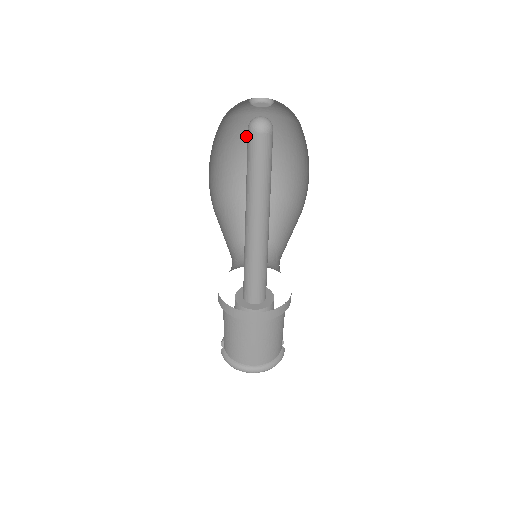
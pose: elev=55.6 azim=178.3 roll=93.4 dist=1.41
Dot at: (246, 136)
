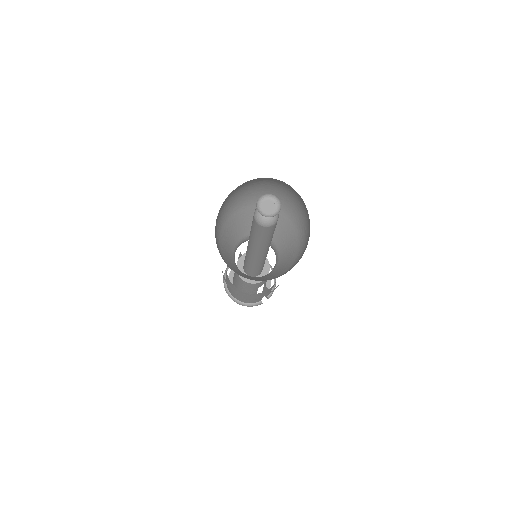
Dot at: (293, 191)
